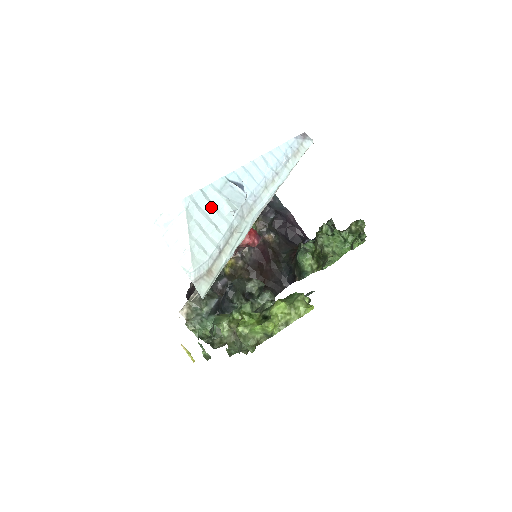
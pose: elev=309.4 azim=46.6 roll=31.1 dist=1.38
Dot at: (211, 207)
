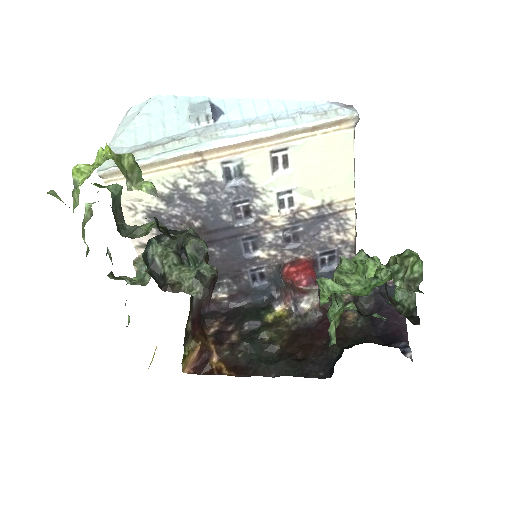
Dot at: (173, 111)
